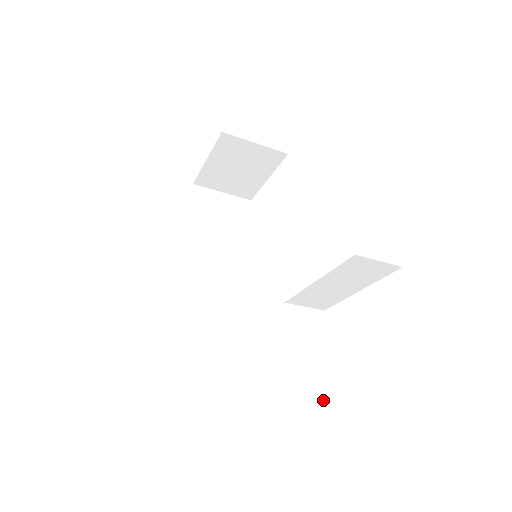
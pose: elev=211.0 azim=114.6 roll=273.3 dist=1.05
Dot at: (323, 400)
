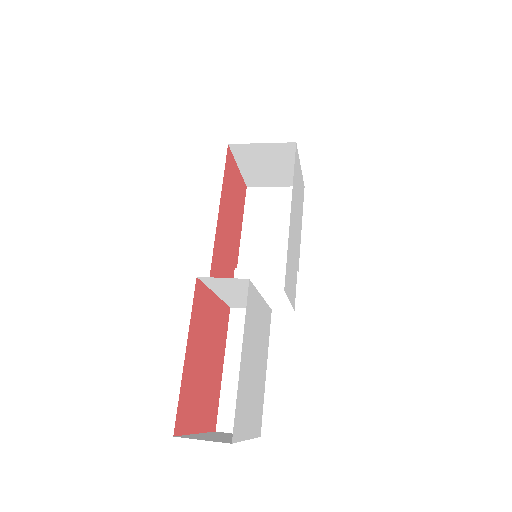
Dot at: occluded
